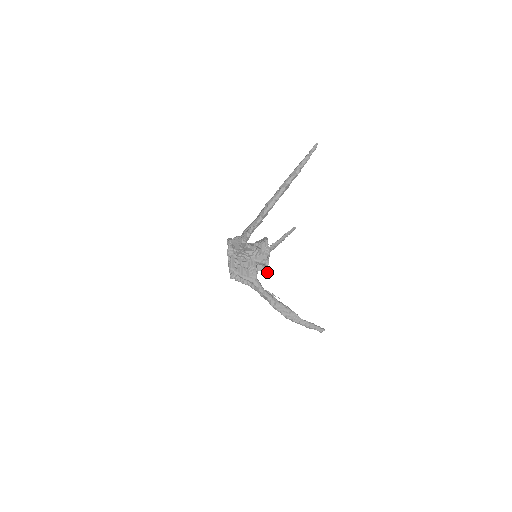
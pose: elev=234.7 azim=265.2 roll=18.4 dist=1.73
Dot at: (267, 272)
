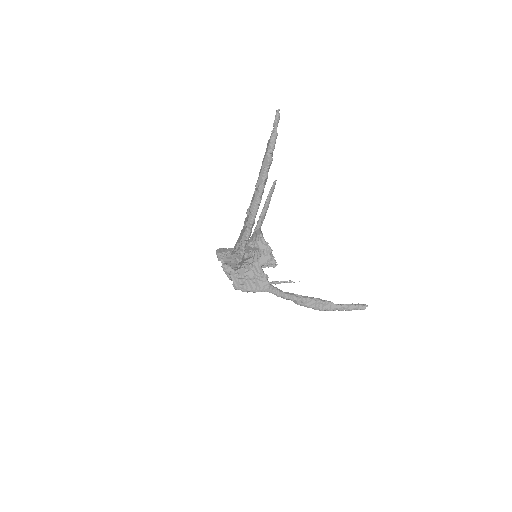
Dot at: (275, 265)
